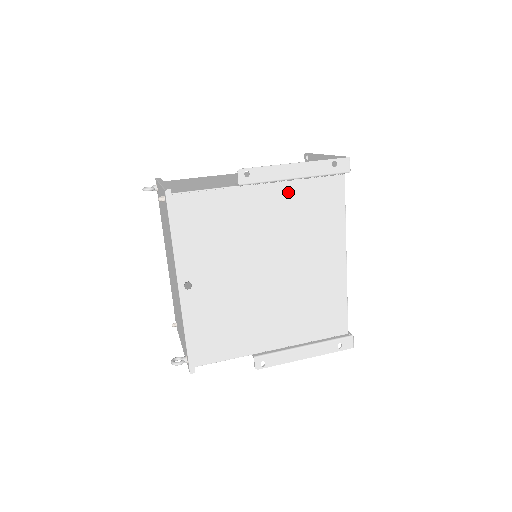
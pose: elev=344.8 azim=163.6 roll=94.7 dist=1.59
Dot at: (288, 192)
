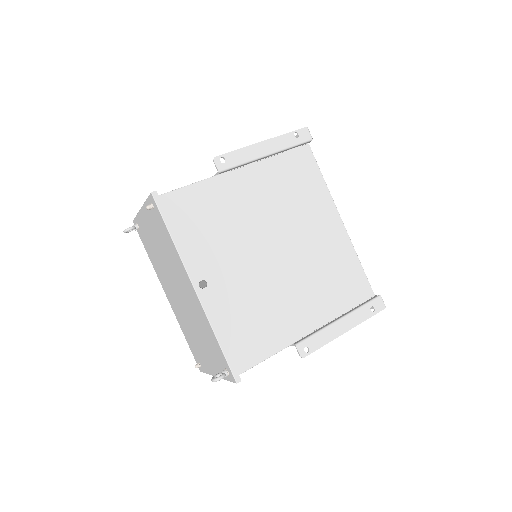
Dot at: (265, 170)
